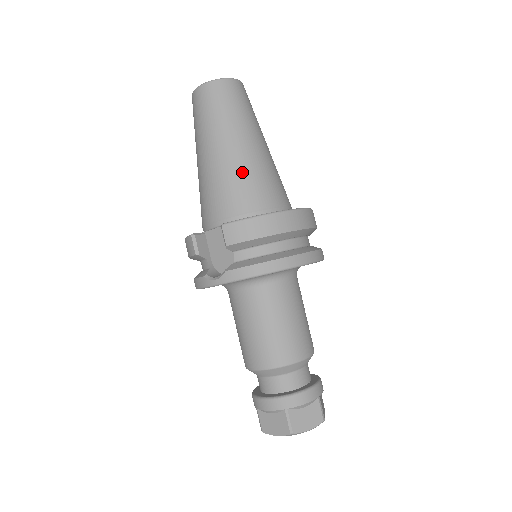
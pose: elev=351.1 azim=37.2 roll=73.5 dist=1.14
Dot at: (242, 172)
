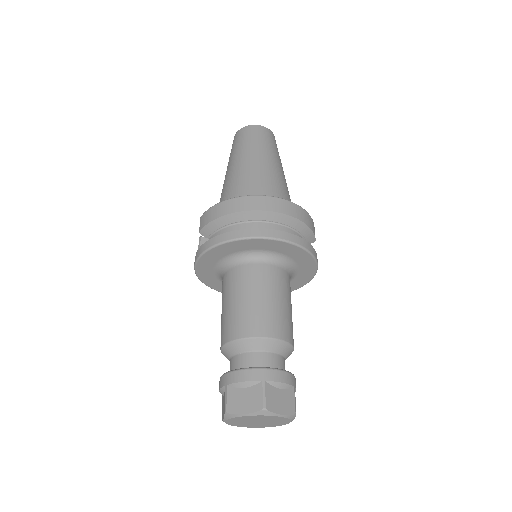
Dot at: (233, 181)
